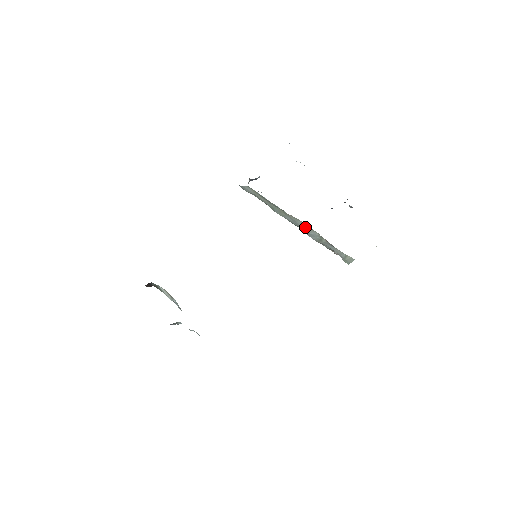
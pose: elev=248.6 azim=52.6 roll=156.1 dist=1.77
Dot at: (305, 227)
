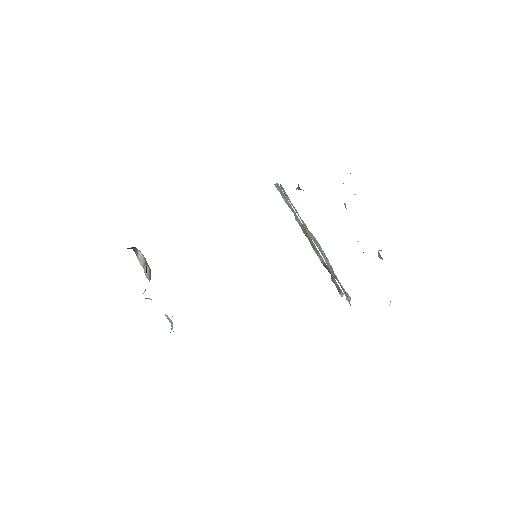
Dot at: (322, 252)
